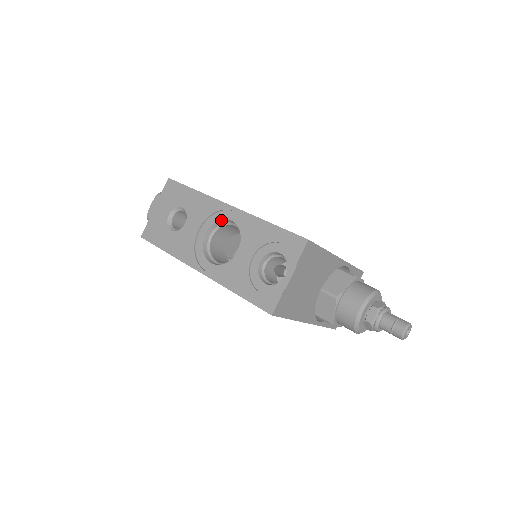
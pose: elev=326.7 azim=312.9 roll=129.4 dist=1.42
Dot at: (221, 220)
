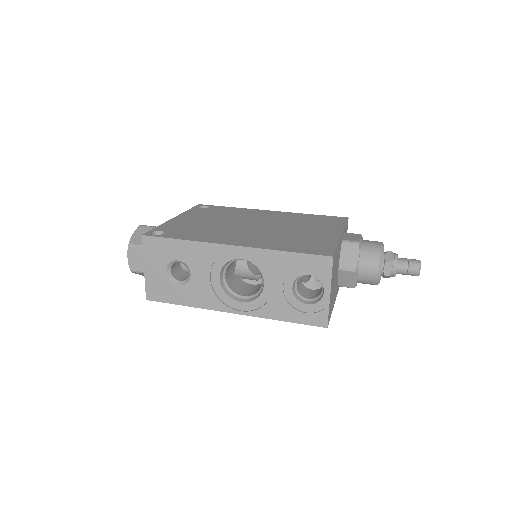
Dot at: (229, 261)
